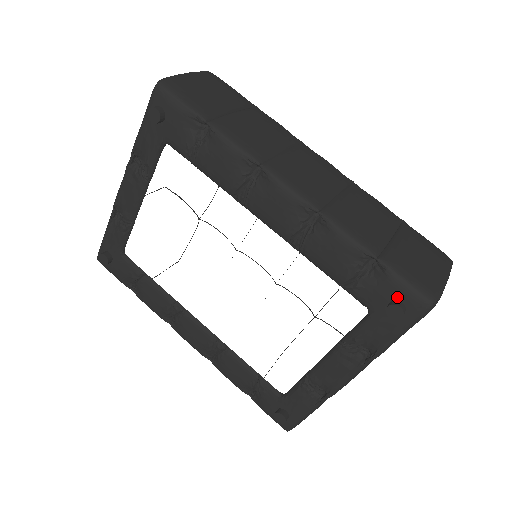
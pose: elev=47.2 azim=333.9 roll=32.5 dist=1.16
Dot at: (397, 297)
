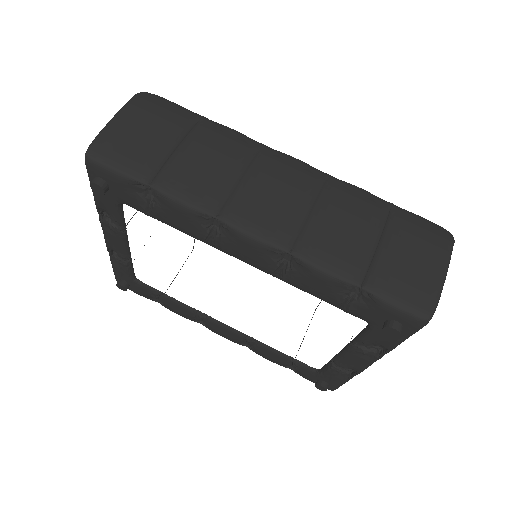
Dot at: (390, 317)
